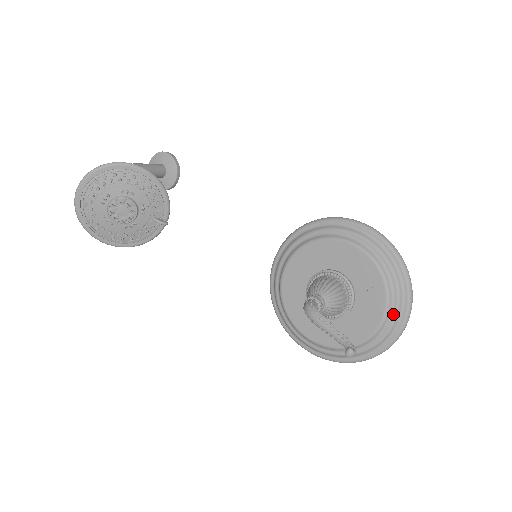
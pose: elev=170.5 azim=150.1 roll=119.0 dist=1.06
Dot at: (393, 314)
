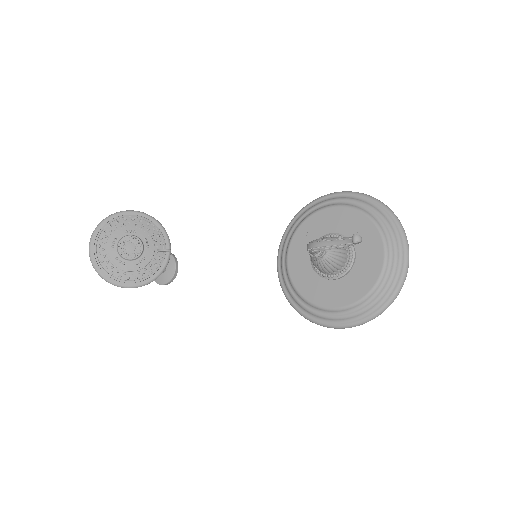
Dot at: (390, 236)
